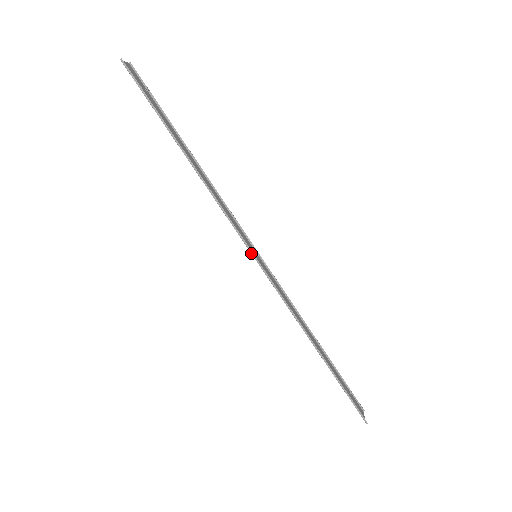
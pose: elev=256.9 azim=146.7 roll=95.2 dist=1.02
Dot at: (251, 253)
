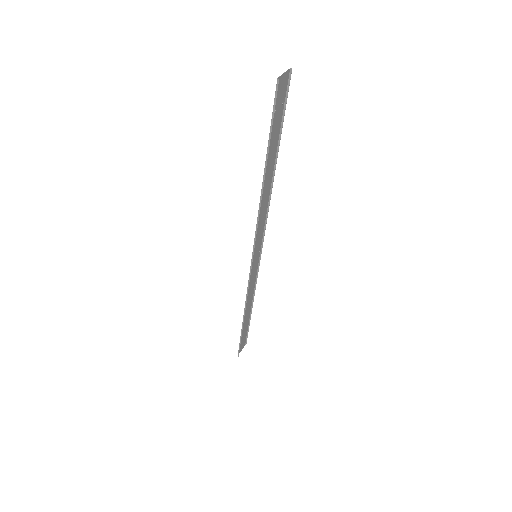
Dot at: (252, 258)
